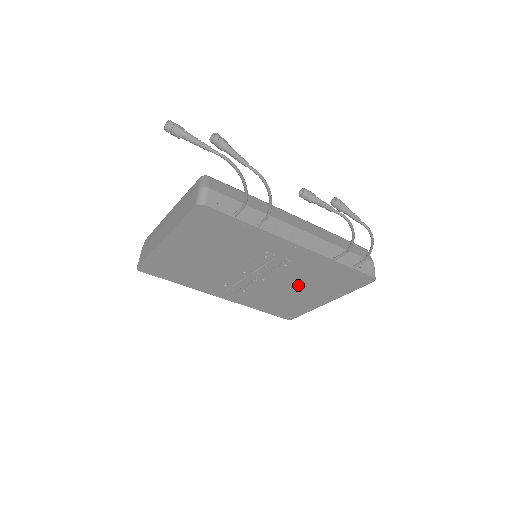
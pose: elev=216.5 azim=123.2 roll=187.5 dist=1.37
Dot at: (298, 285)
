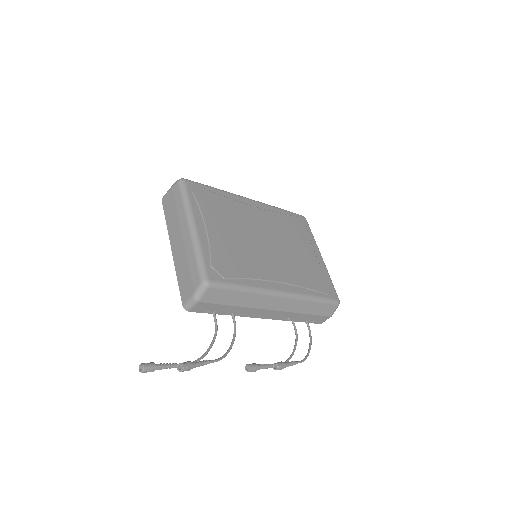
Dot at: occluded
